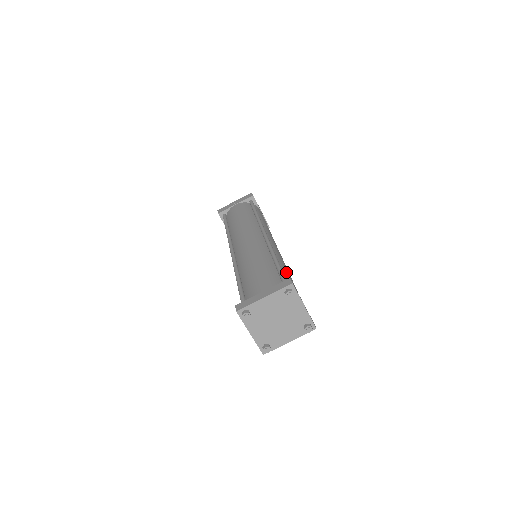
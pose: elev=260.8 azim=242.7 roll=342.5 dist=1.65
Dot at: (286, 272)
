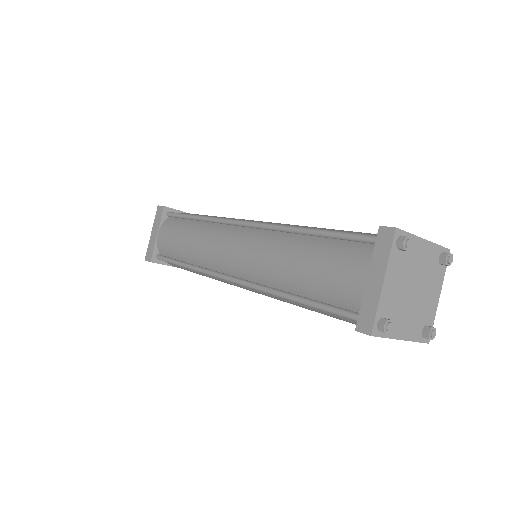
Dot at: occluded
